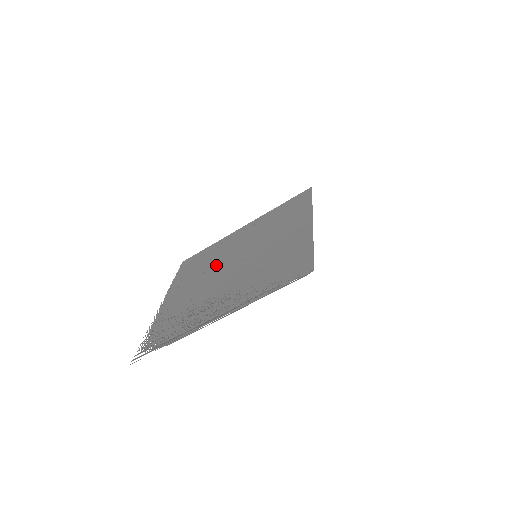
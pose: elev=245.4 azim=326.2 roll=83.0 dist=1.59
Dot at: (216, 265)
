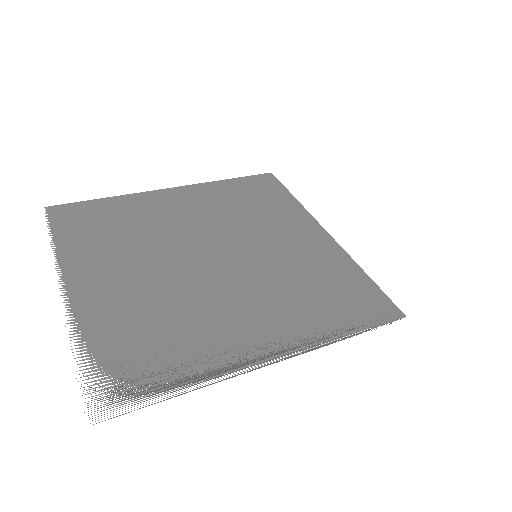
Dot at: (166, 245)
